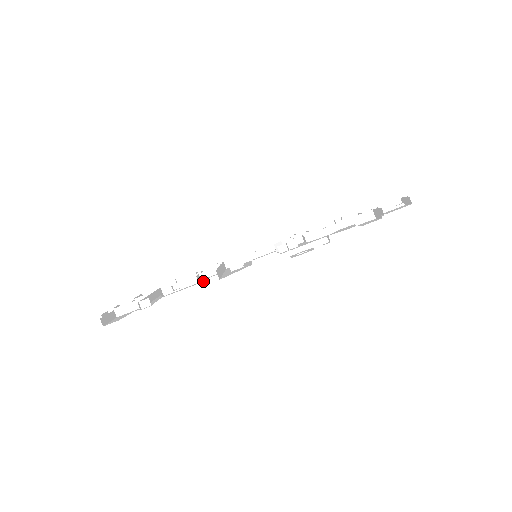
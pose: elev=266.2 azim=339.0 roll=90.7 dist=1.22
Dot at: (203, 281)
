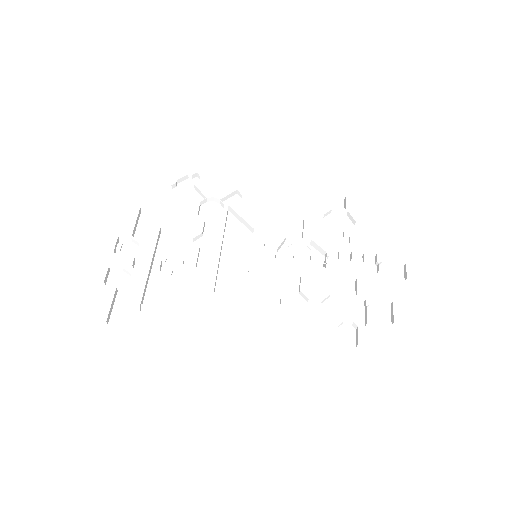
Dot at: (200, 275)
